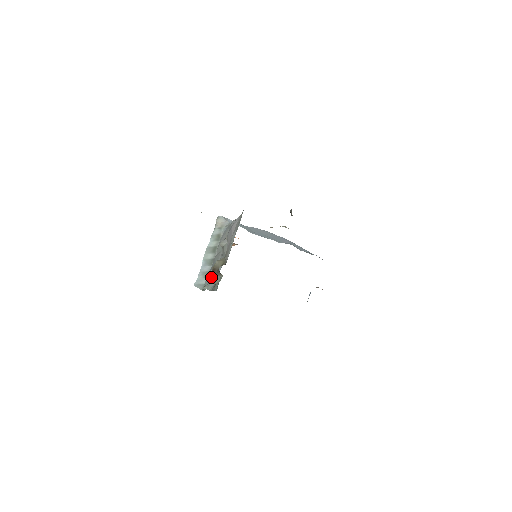
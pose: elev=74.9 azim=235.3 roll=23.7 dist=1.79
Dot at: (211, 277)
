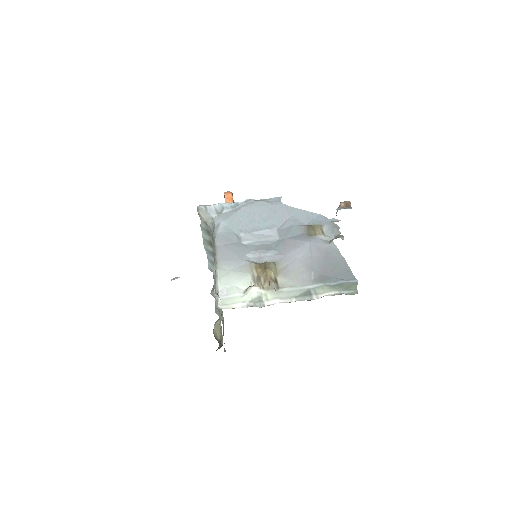
Dot at: occluded
